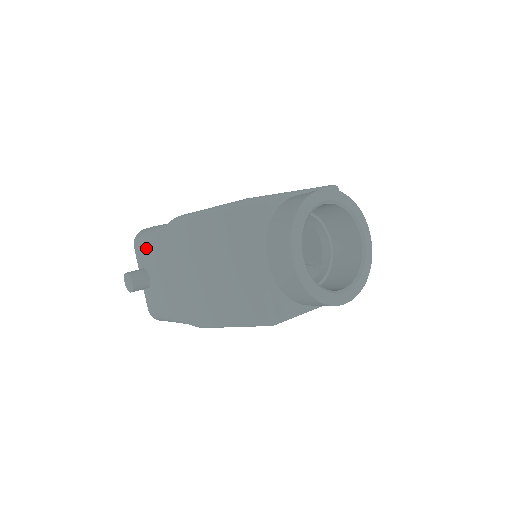
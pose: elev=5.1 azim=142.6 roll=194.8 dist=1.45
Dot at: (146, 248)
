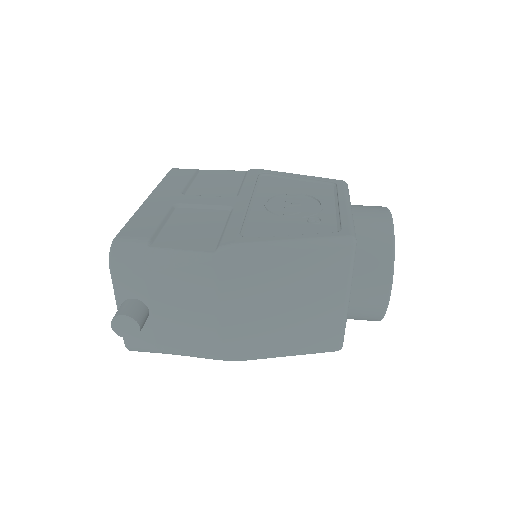
Dot at: (152, 276)
